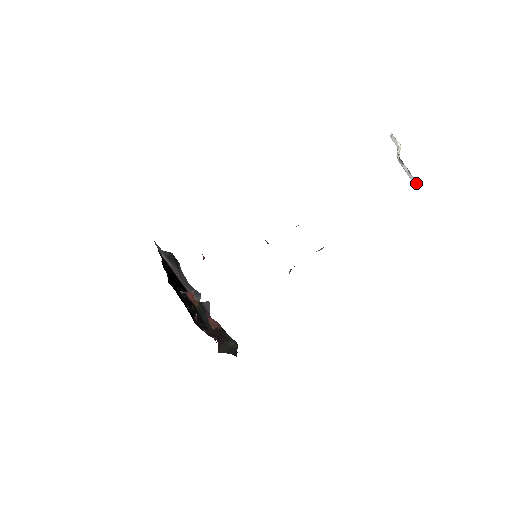
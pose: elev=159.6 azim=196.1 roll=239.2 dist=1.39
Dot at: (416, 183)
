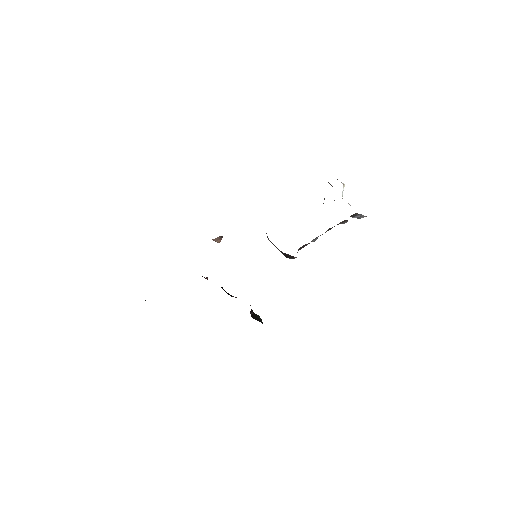
Dot at: occluded
